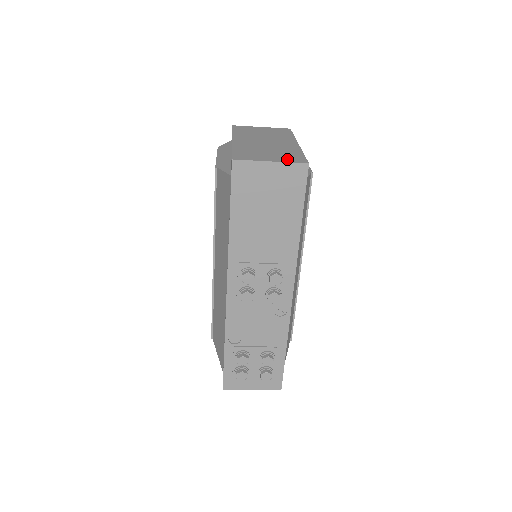
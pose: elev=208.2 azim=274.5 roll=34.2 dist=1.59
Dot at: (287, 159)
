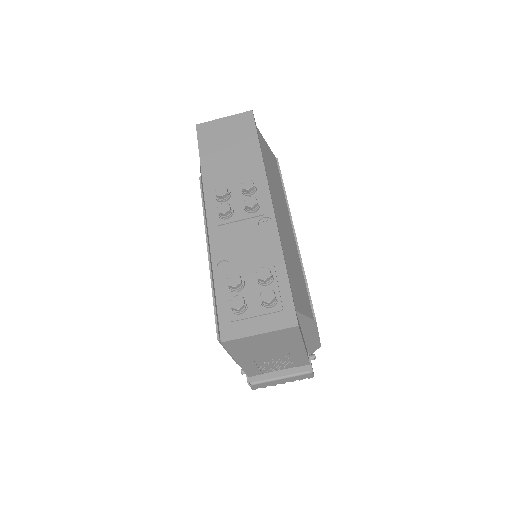
Dot at: occluded
